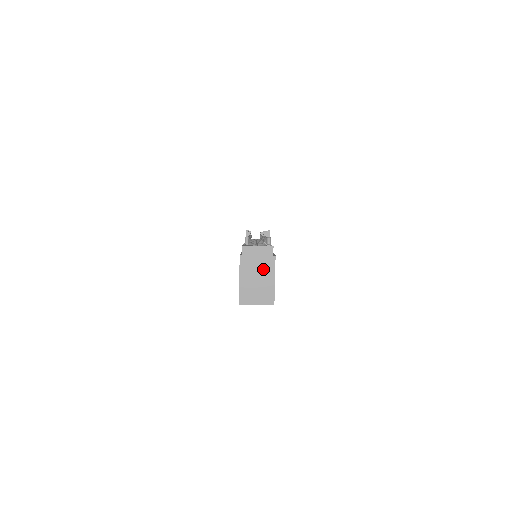
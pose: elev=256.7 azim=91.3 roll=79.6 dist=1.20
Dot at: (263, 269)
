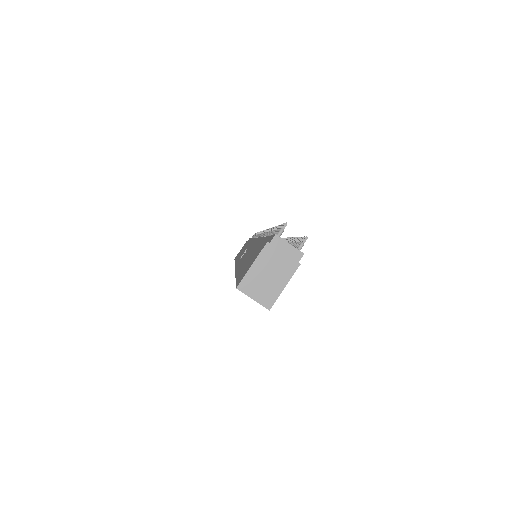
Dot at: (281, 269)
